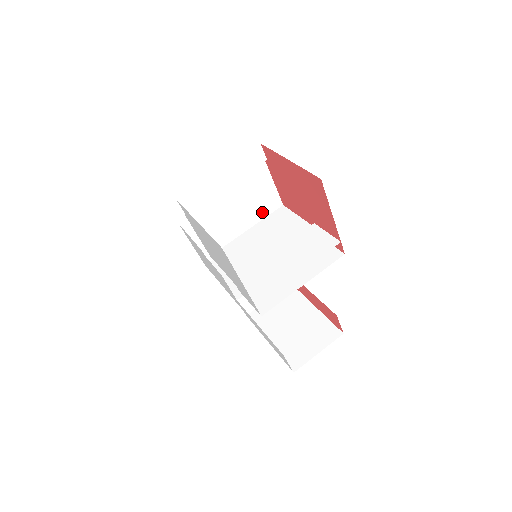
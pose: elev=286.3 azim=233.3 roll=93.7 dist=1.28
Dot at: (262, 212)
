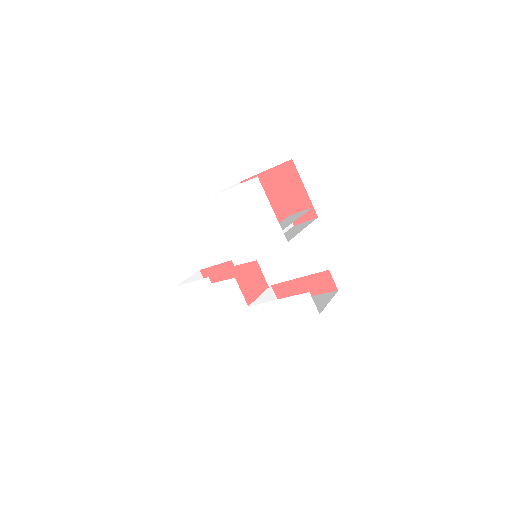
Dot at: occluded
